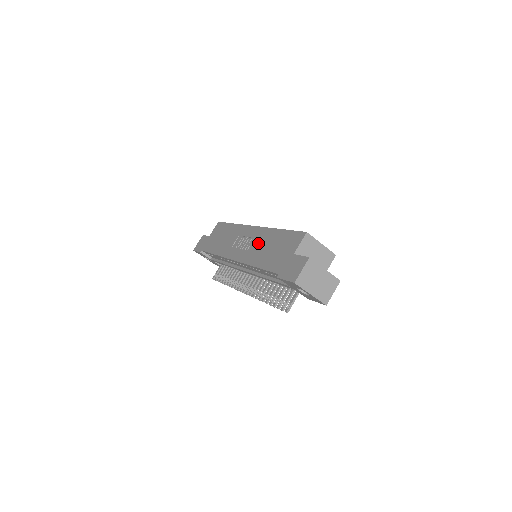
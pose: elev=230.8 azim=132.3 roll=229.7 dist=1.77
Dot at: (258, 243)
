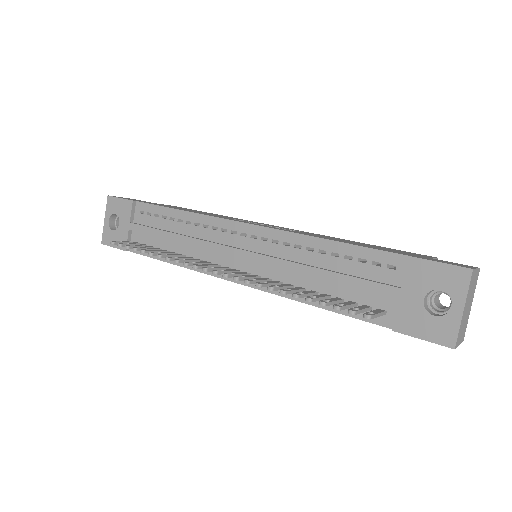
Dot at: occluded
